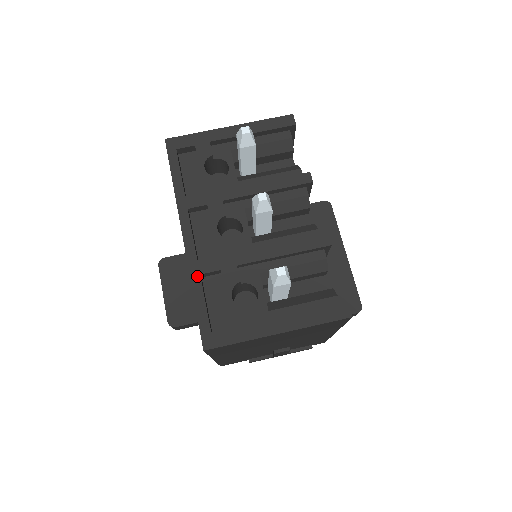
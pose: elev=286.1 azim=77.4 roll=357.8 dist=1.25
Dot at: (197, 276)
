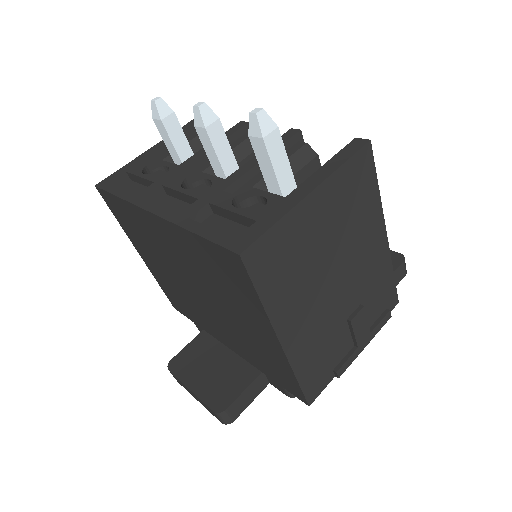
Dot at: (186, 221)
